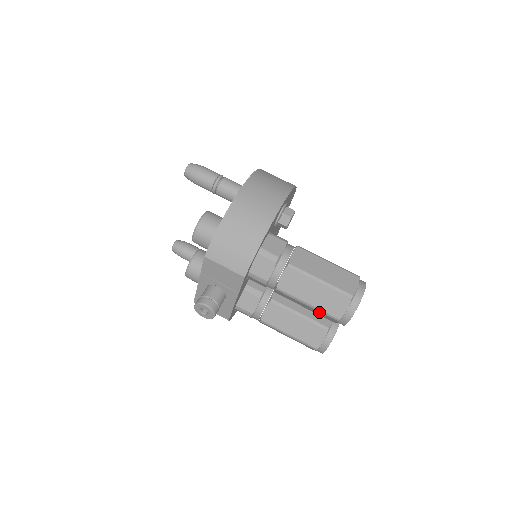
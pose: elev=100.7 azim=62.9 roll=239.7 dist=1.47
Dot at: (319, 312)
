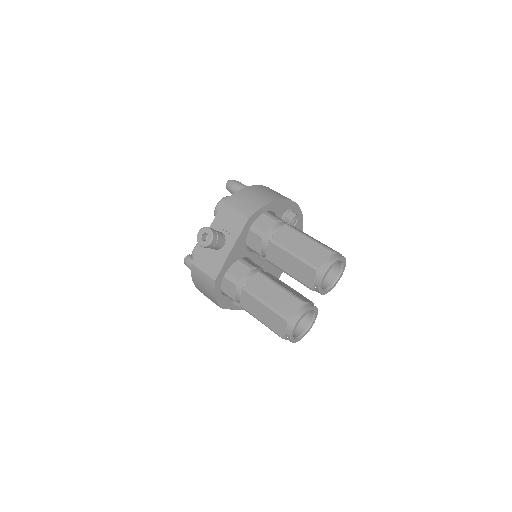
Dot at: (301, 265)
